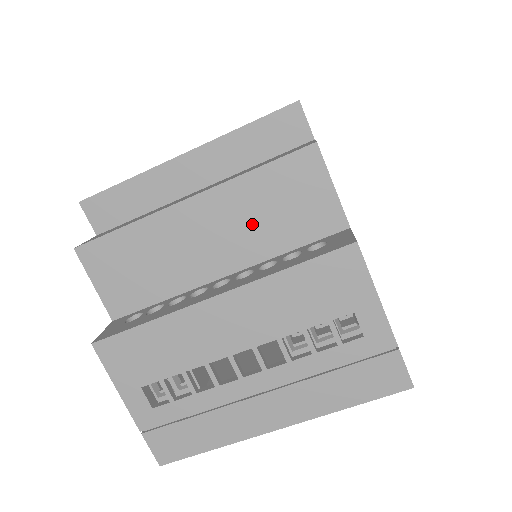
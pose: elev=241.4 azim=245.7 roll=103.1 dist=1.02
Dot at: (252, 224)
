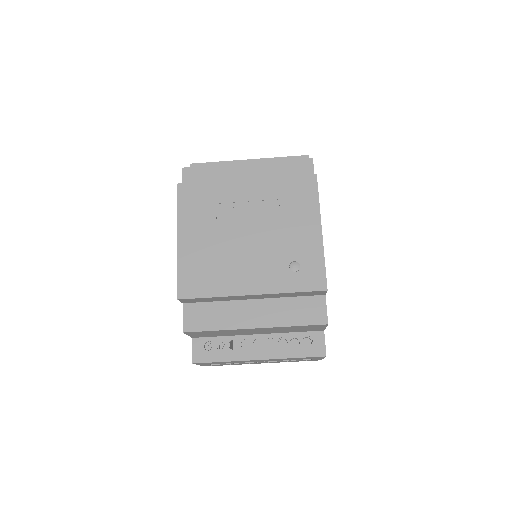
Dot at: (281, 330)
